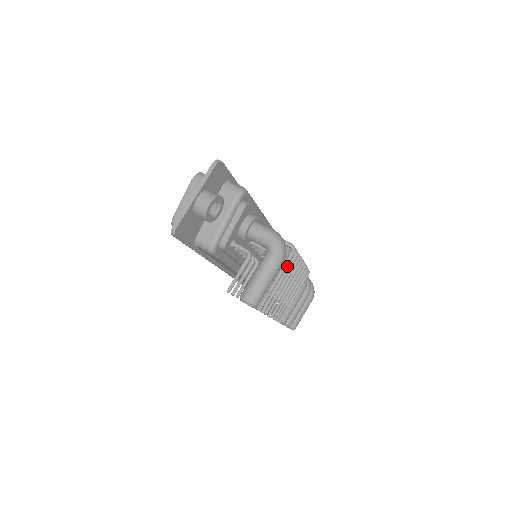
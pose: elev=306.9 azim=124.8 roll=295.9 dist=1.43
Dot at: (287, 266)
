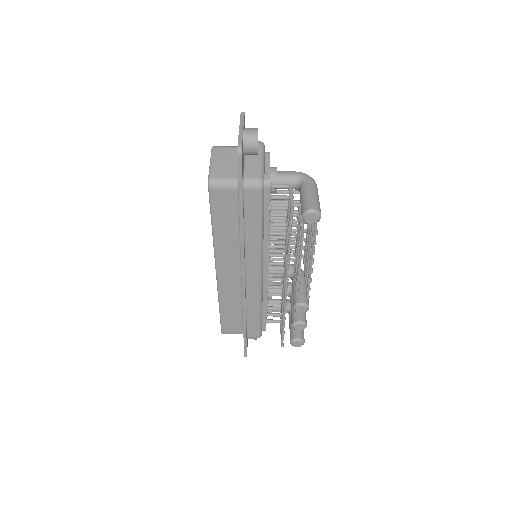
Dot at: occluded
